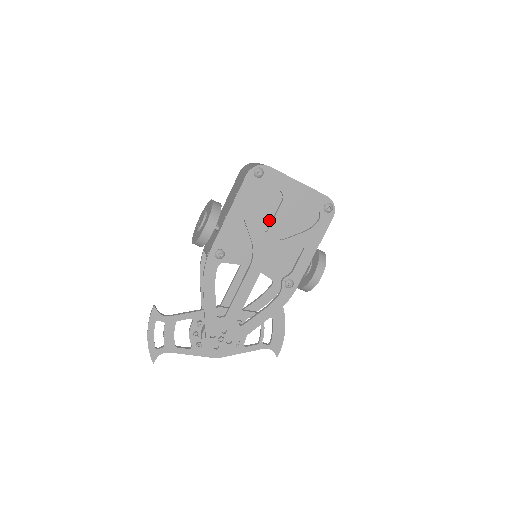
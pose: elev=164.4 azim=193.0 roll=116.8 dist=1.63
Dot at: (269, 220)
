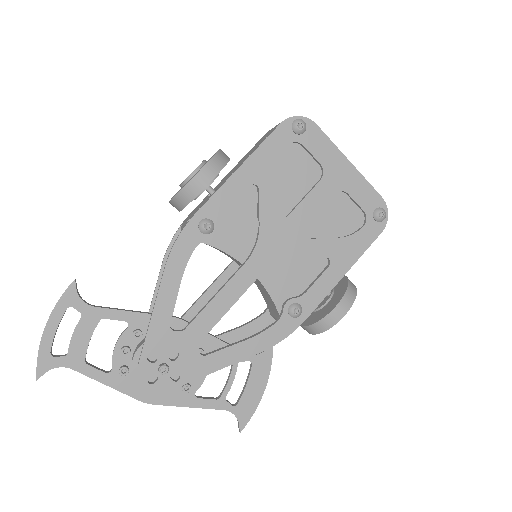
Dot at: (293, 202)
